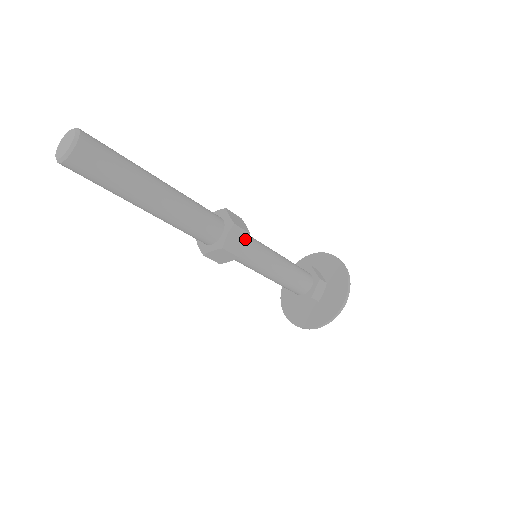
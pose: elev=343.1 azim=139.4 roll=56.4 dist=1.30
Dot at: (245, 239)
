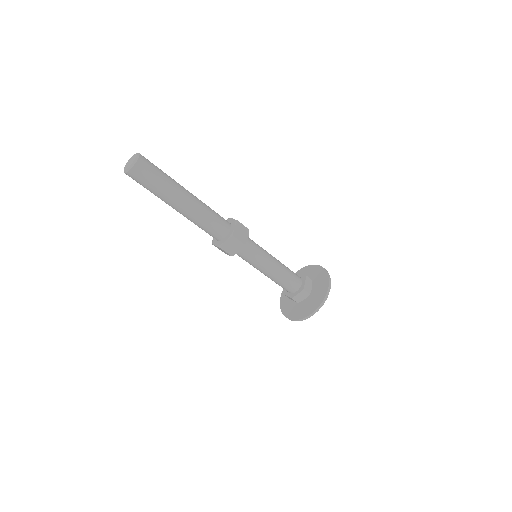
Dot at: (247, 233)
